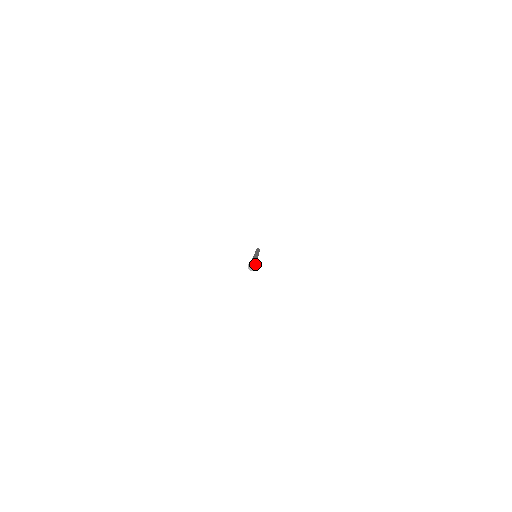
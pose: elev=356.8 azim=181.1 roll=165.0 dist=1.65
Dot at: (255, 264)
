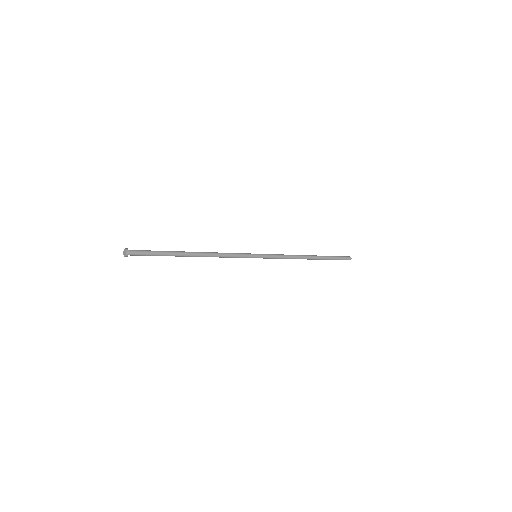
Dot at: (126, 253)
